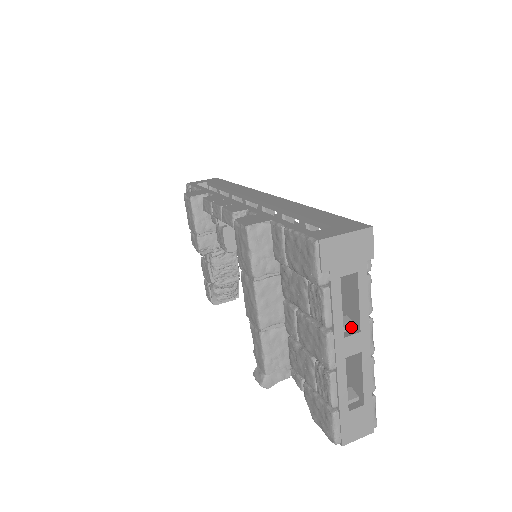
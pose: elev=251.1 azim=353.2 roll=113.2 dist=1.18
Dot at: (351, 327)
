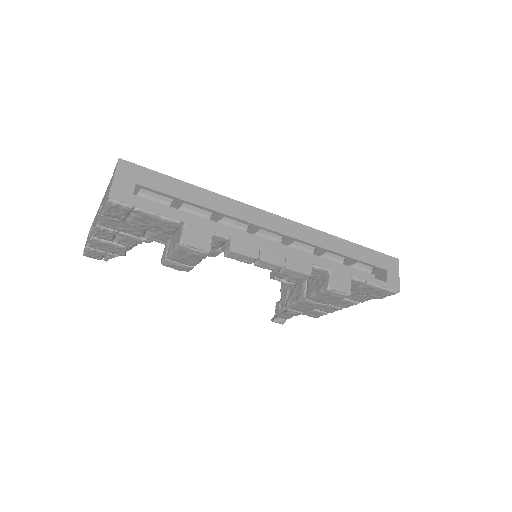
Dot at: occluded
